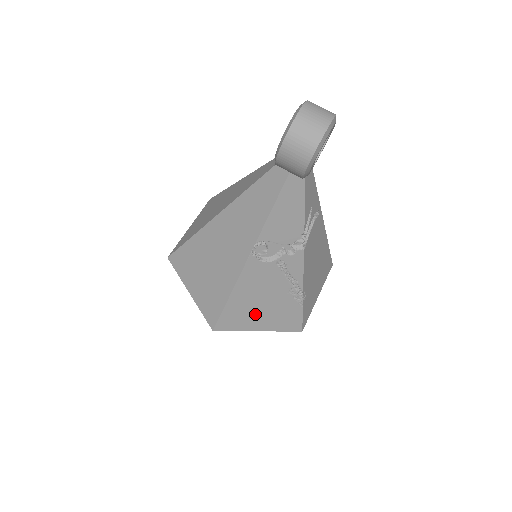
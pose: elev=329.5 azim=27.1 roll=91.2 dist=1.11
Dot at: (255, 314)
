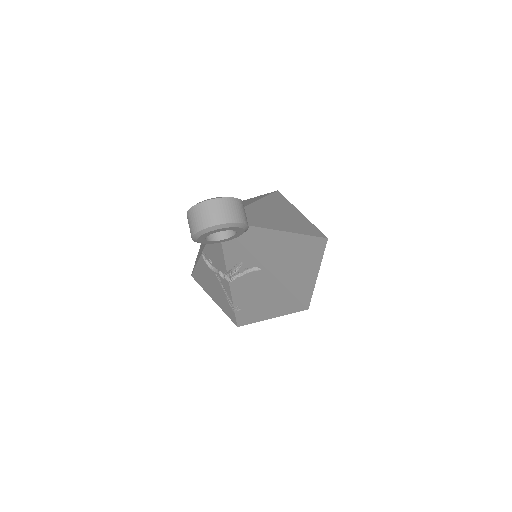
Dot at: (210, 290)
